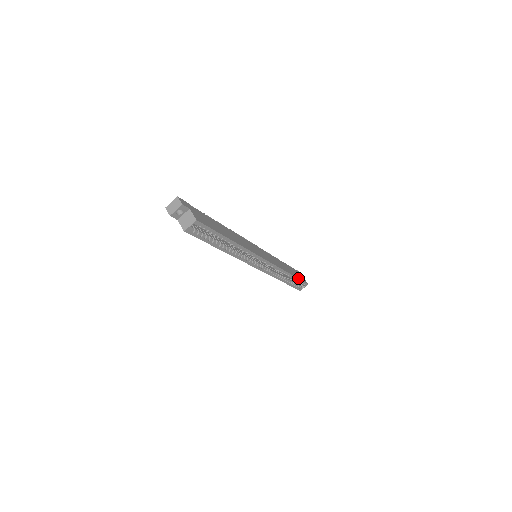
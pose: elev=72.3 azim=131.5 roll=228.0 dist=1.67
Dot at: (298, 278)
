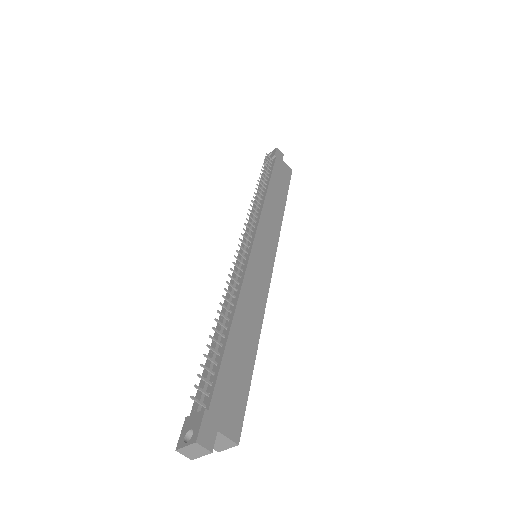
Dot at: (287, 190)
